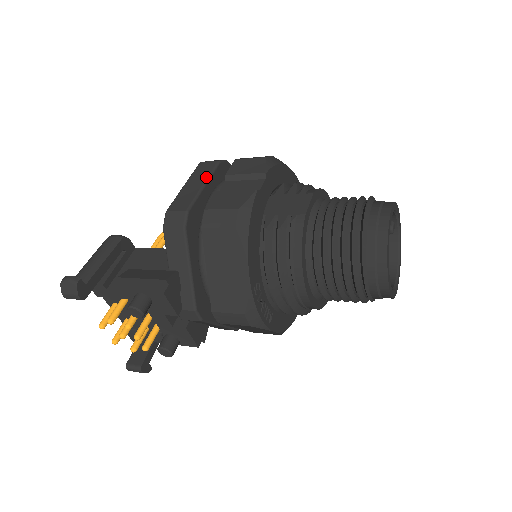
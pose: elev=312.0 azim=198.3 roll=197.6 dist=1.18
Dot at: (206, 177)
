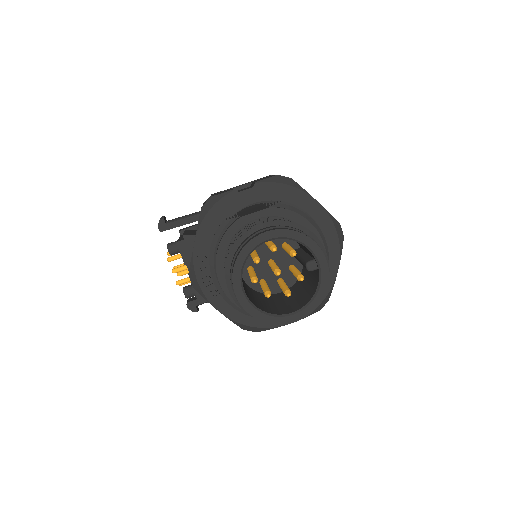
Dot at: (250, 182)
